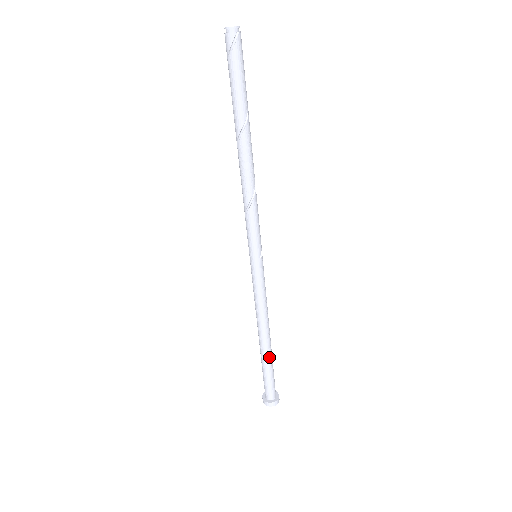
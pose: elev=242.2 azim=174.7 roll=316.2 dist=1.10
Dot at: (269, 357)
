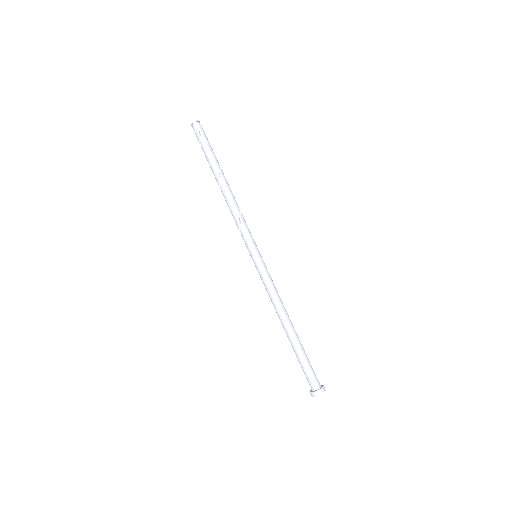
Dot at: (299, 341)
